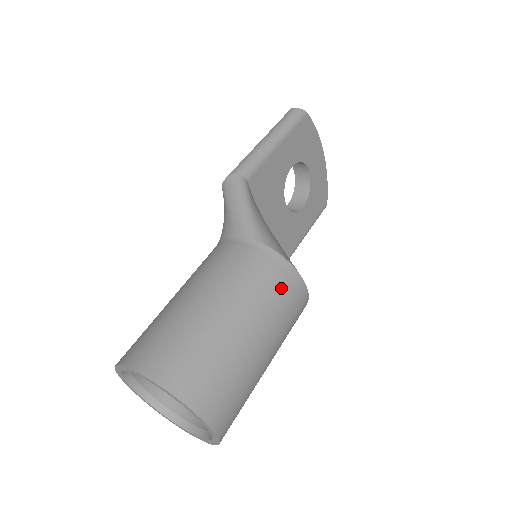
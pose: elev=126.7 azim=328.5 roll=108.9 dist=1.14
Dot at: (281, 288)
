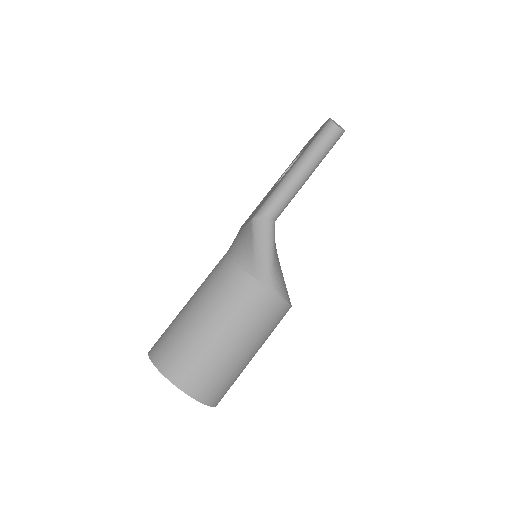
Dot at: (278, 321)
